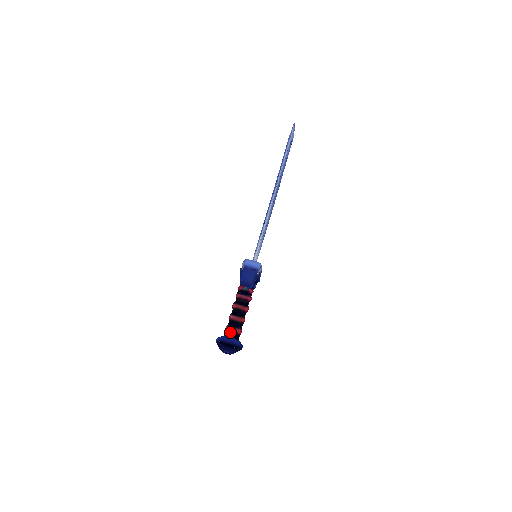
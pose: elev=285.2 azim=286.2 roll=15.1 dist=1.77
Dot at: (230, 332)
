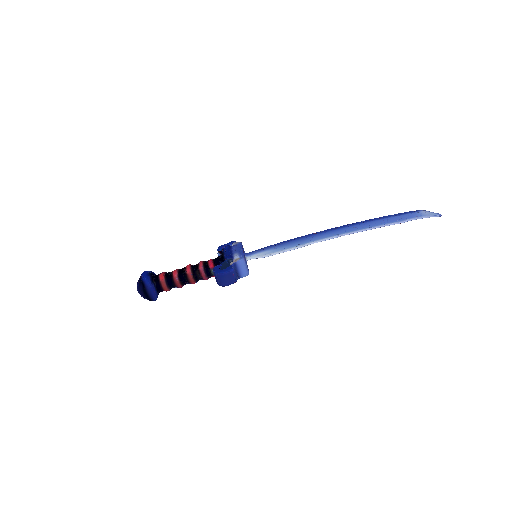
Dot at: (160, 285)
